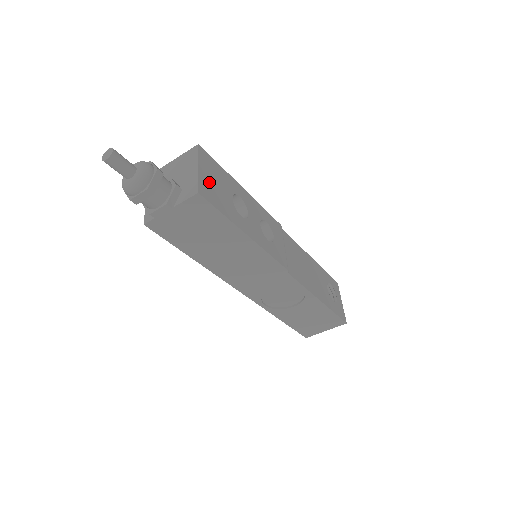
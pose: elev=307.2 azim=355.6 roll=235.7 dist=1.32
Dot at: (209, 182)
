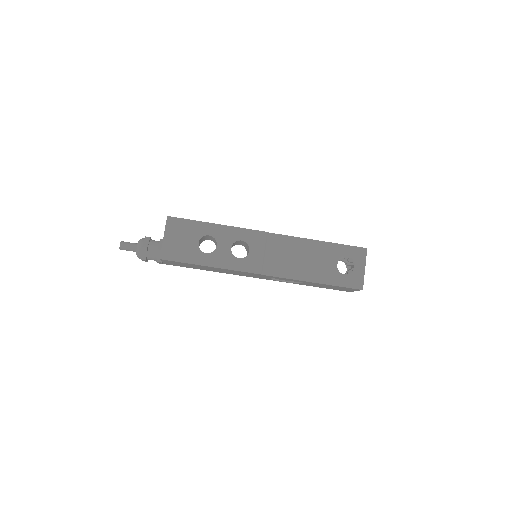
Dot at: (173, 243)
